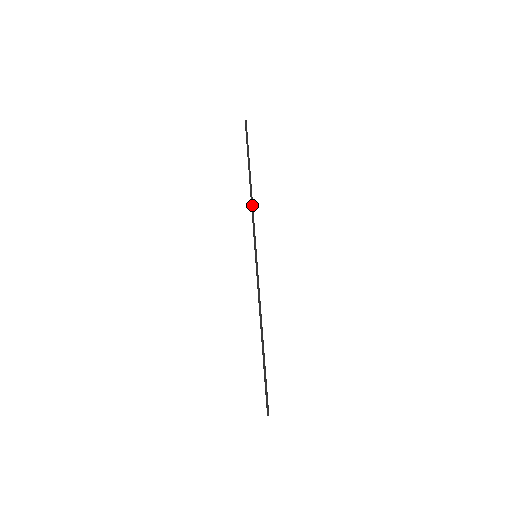
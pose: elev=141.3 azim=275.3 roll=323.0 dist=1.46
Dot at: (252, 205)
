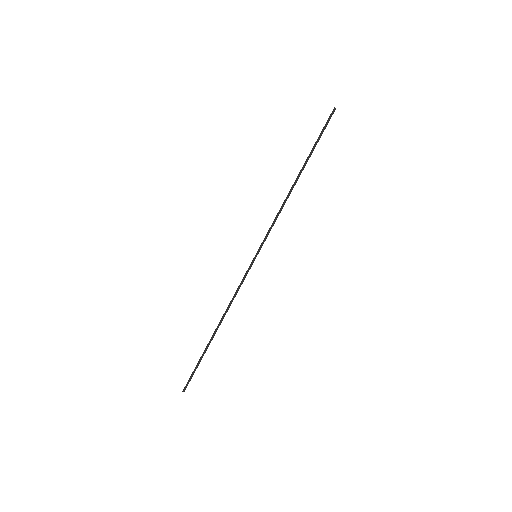
Dot at: (283, 205)
